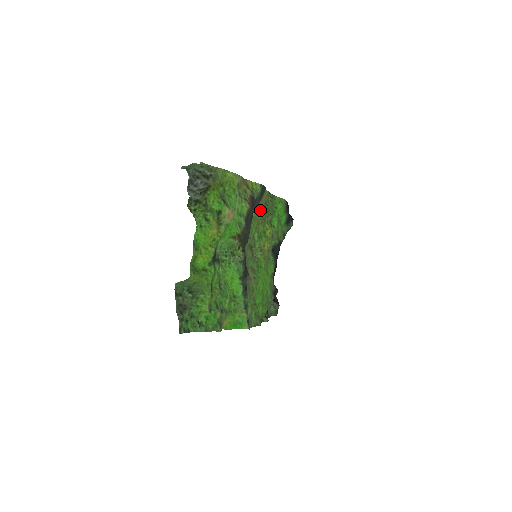
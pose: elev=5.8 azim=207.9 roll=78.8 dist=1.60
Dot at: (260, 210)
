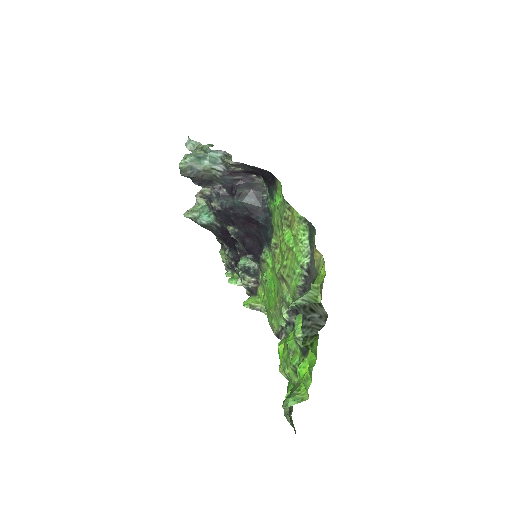
Dot at: (293, 239)
